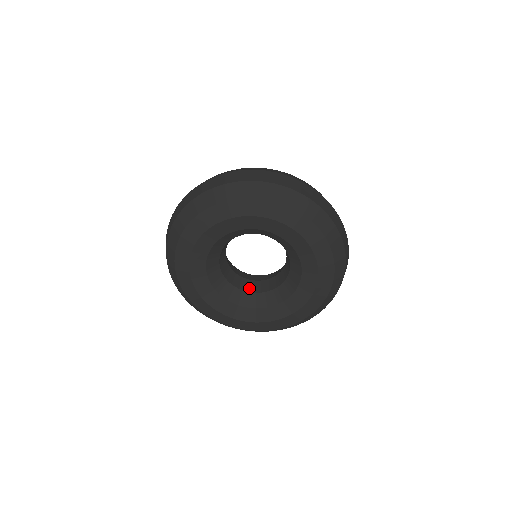
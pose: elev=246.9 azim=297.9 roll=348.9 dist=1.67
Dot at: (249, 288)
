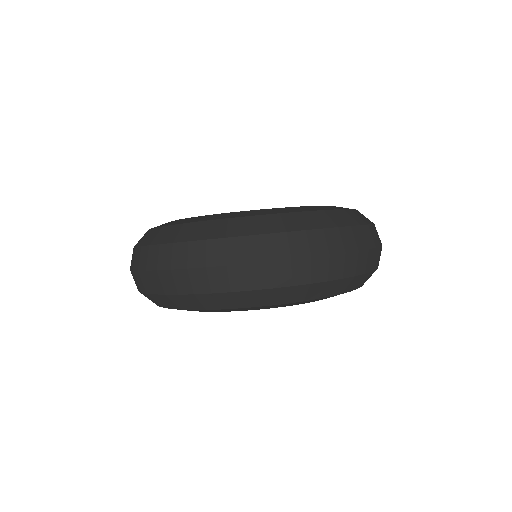
Dot at: occluded
